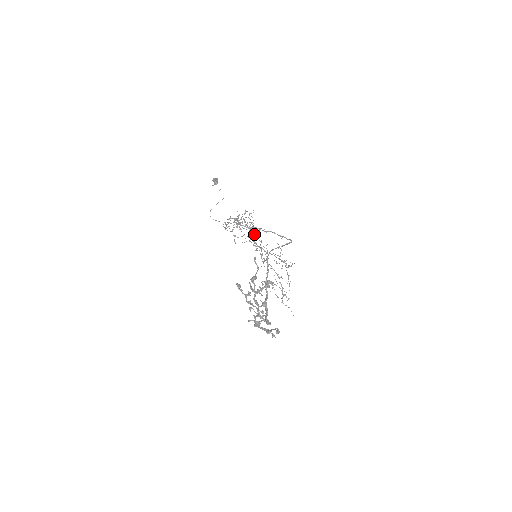
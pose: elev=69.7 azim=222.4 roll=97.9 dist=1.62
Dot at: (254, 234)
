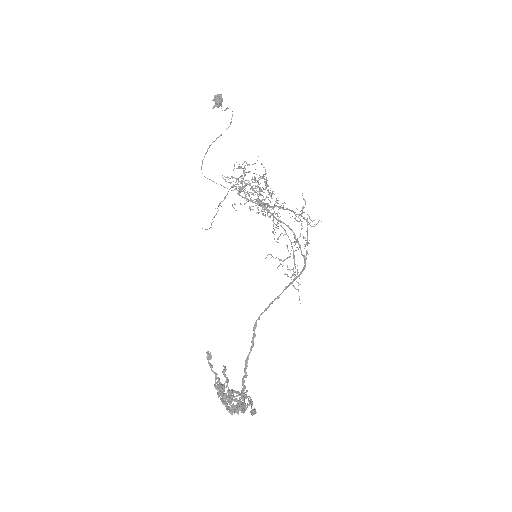
Dot at: occluded
